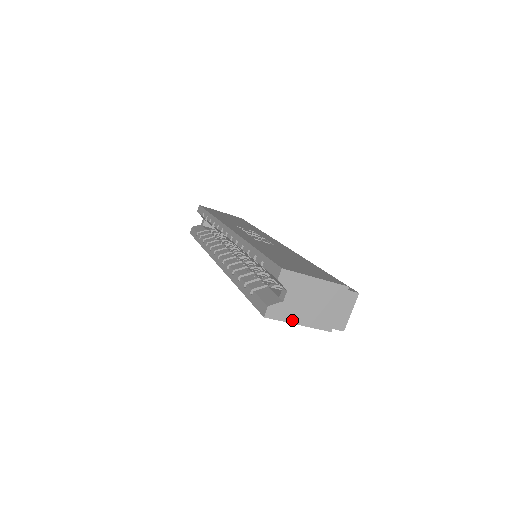
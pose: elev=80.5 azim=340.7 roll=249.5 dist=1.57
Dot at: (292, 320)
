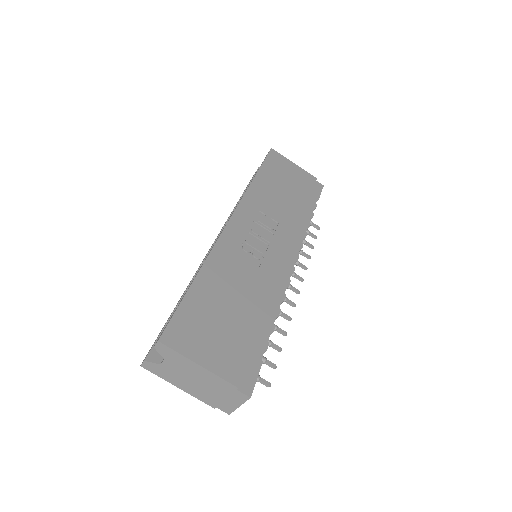
Dot at: (171, 381)
